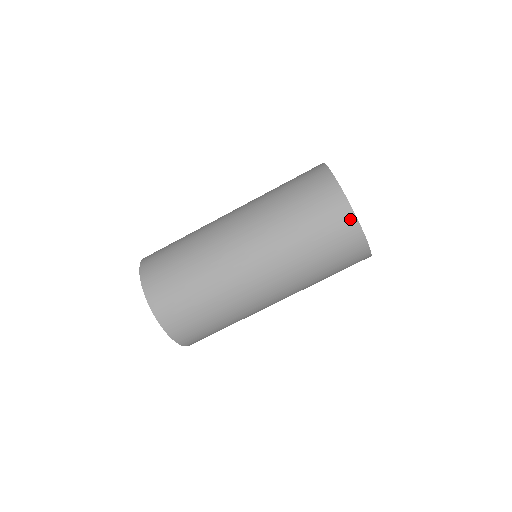
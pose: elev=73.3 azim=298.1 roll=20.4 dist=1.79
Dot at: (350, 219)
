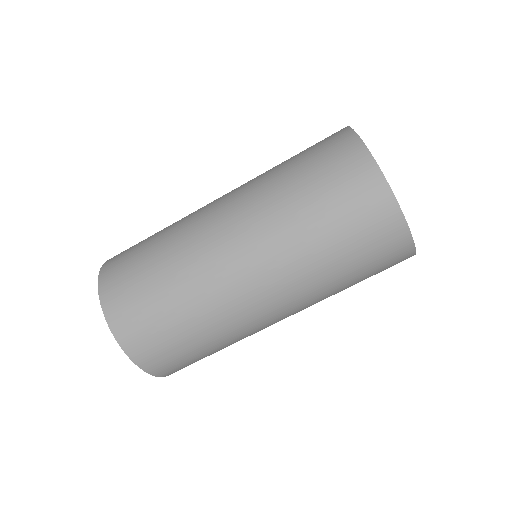
Dot at: (377, 183)
